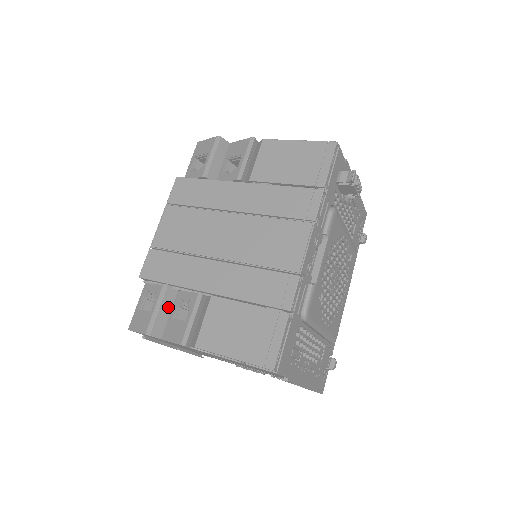
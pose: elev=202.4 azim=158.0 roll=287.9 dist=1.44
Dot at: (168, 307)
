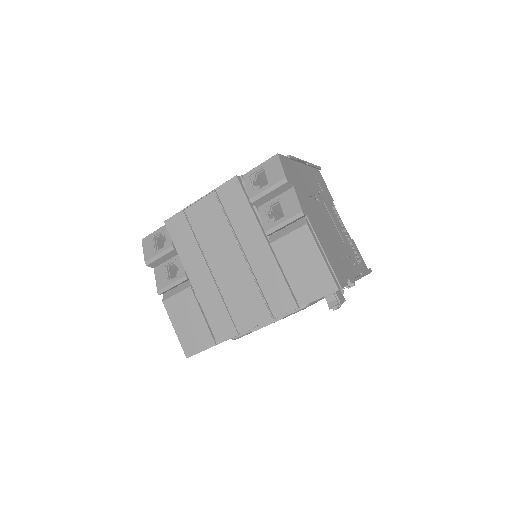
Dot at: (168, 257)
